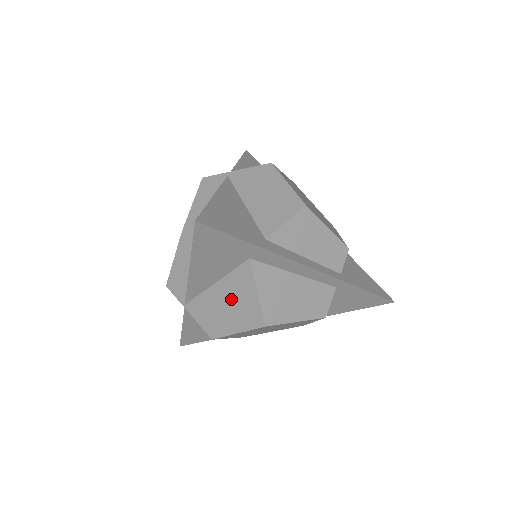
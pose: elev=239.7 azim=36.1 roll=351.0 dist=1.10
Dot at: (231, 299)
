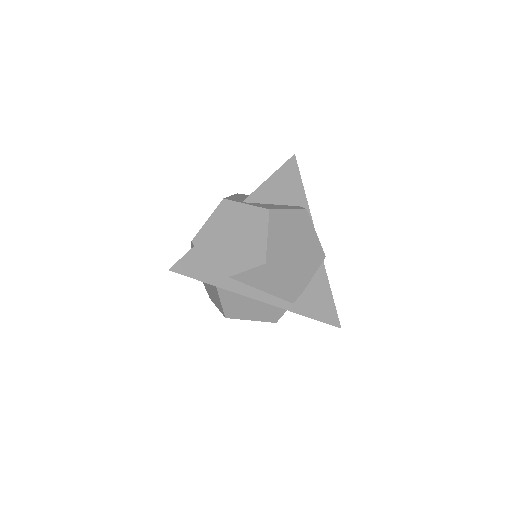
Dot at: (213, 292)
